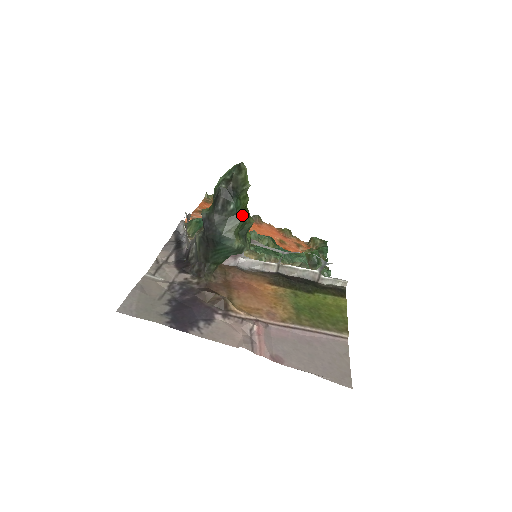
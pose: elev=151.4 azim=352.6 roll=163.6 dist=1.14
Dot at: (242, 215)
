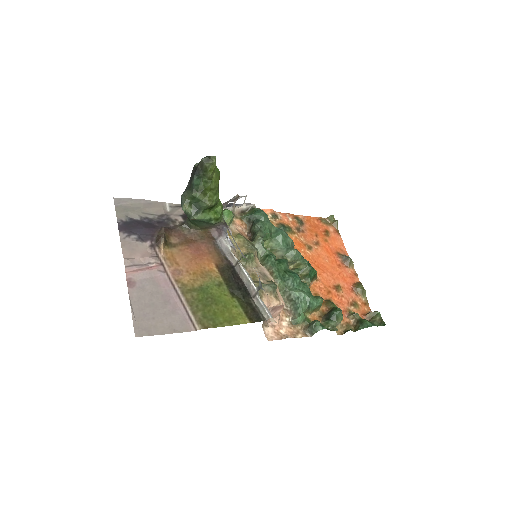
Dot at: (198, 192)
